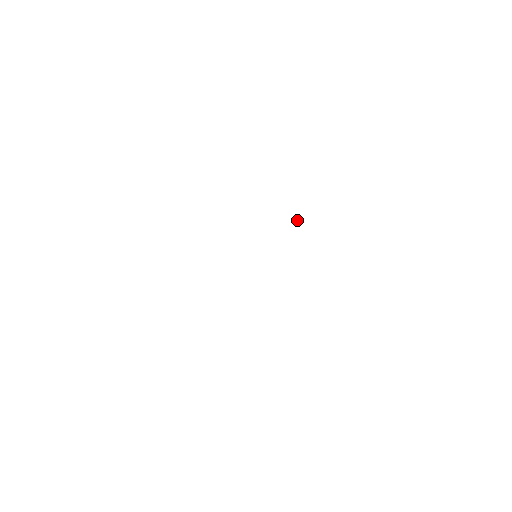
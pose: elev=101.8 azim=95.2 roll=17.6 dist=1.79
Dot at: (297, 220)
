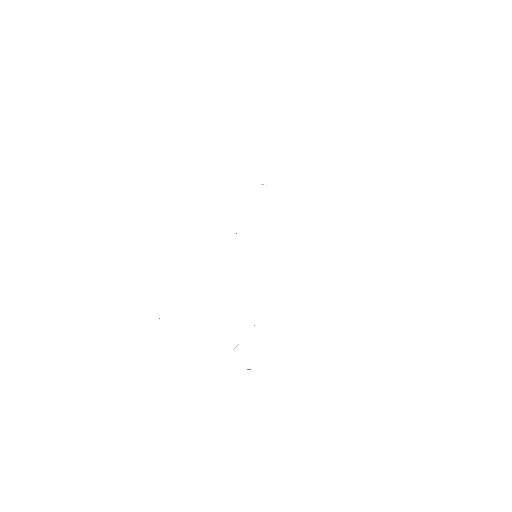
Dot at: occluded
